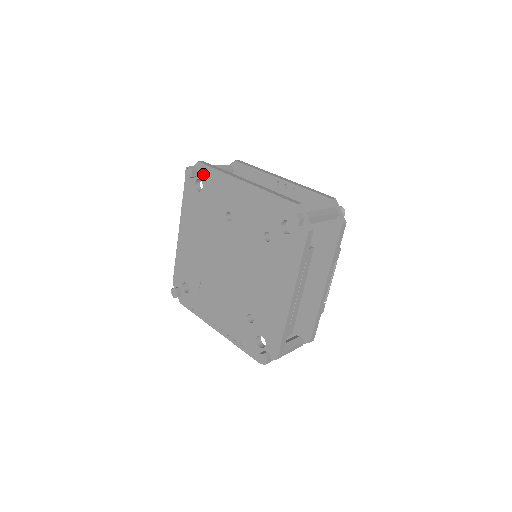
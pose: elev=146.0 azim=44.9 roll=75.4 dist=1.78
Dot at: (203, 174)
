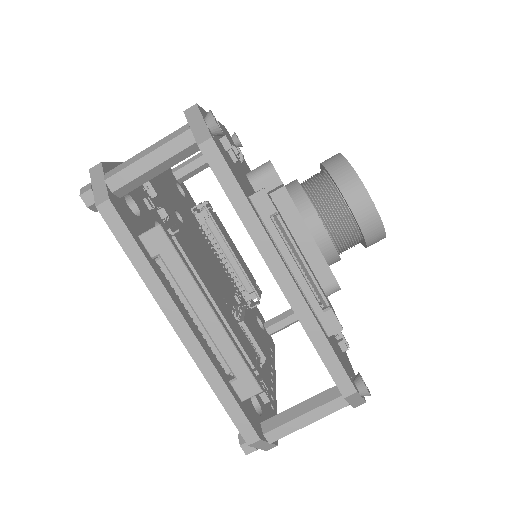
Dot at: occluded
